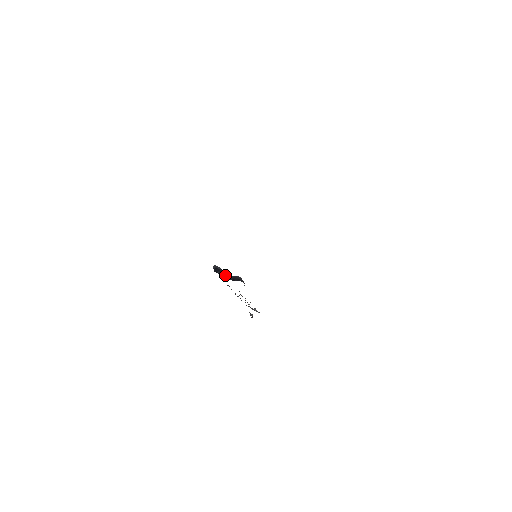
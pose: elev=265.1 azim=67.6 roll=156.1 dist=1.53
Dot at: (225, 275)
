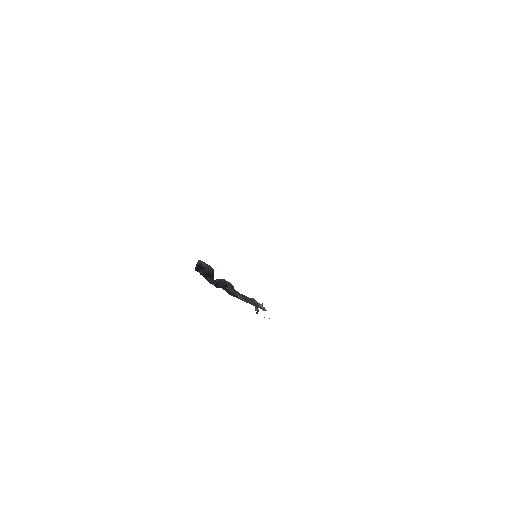
Dot at: (212, 273)
